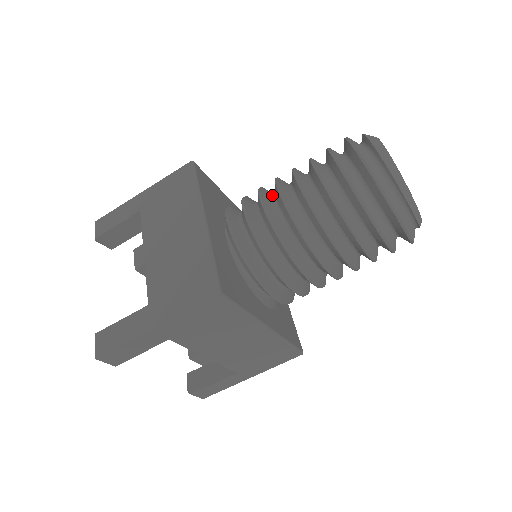
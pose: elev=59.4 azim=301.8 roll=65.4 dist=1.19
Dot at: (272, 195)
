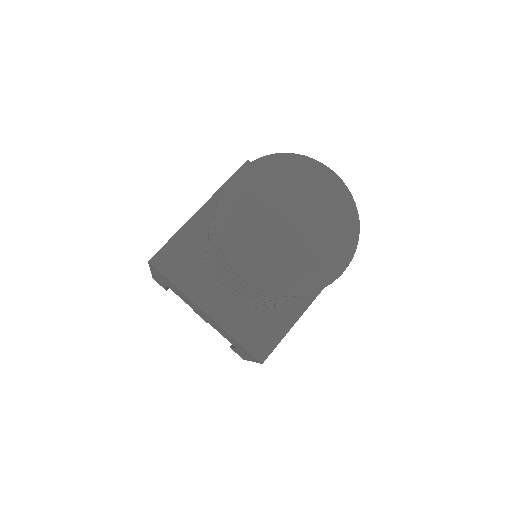
Dot at: occluded
